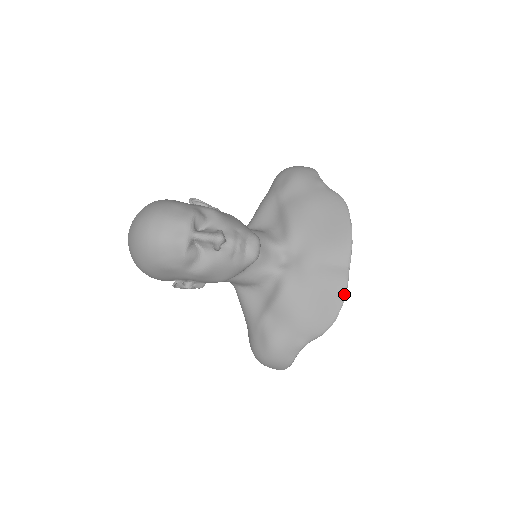
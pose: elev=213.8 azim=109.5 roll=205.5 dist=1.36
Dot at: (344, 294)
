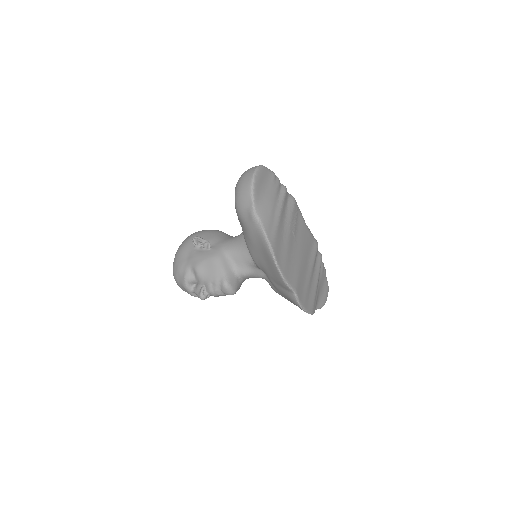
Dot at: (301, 308)
